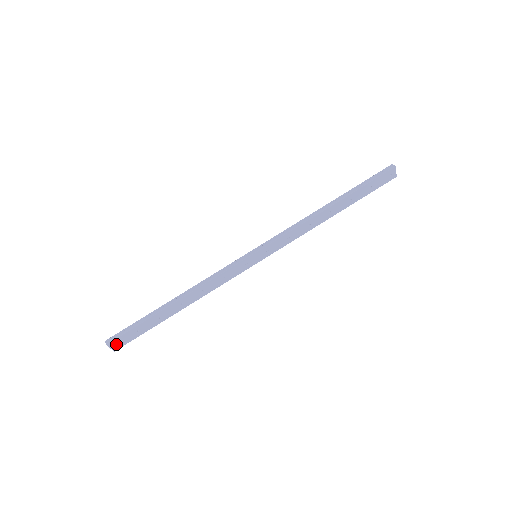
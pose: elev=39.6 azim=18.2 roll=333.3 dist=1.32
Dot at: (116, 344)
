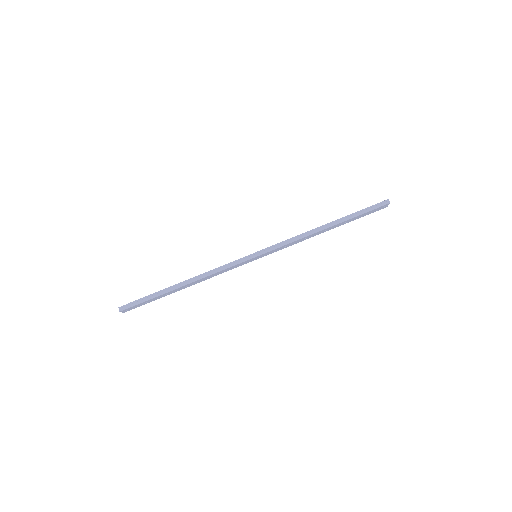
Dot at: (127, 309)
